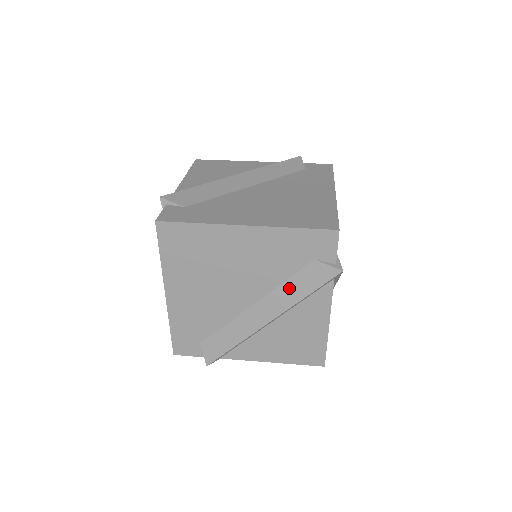
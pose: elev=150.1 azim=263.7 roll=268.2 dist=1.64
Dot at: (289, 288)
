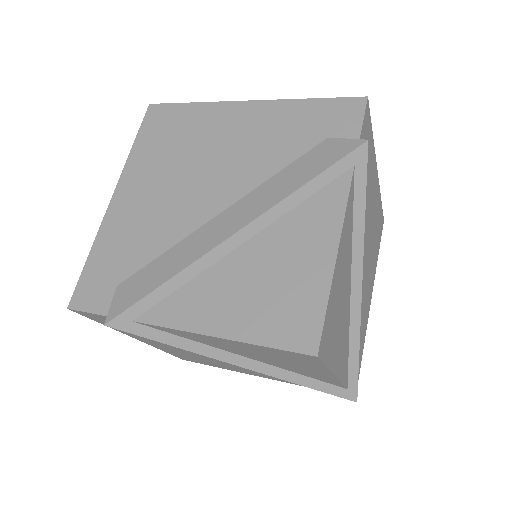
Dot at: (282, 179)
